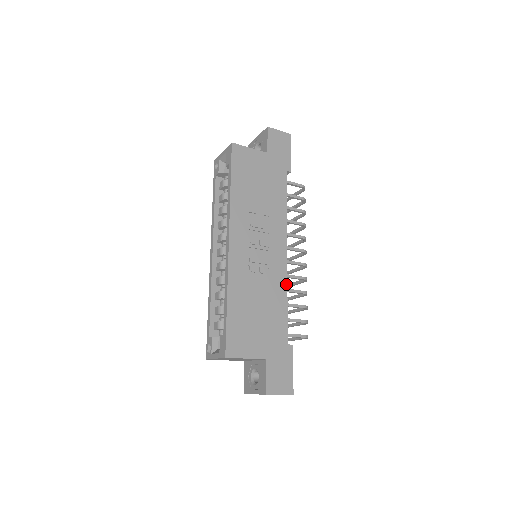
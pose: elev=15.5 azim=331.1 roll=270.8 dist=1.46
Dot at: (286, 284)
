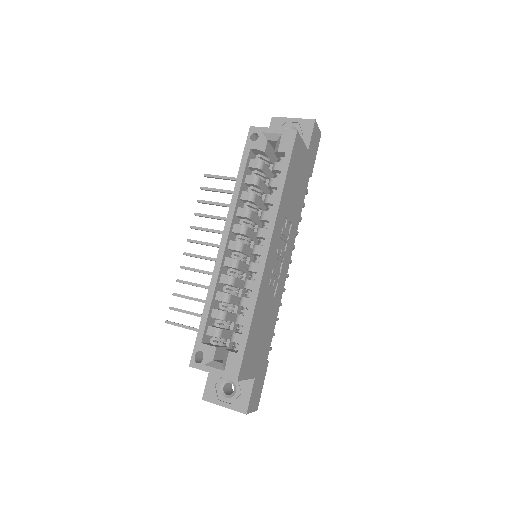
Dot at: occluded
